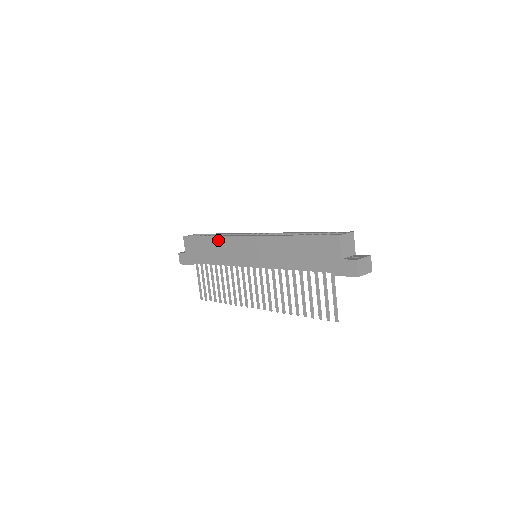
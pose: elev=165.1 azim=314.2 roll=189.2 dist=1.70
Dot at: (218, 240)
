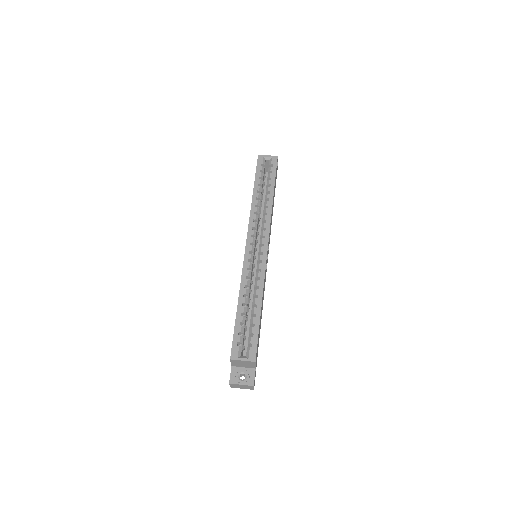
Dot at: occluded
